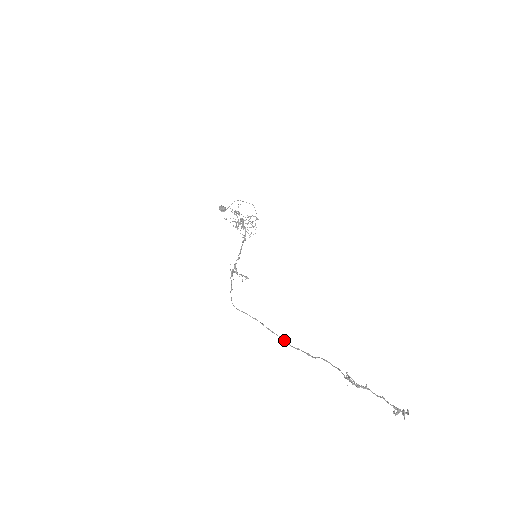
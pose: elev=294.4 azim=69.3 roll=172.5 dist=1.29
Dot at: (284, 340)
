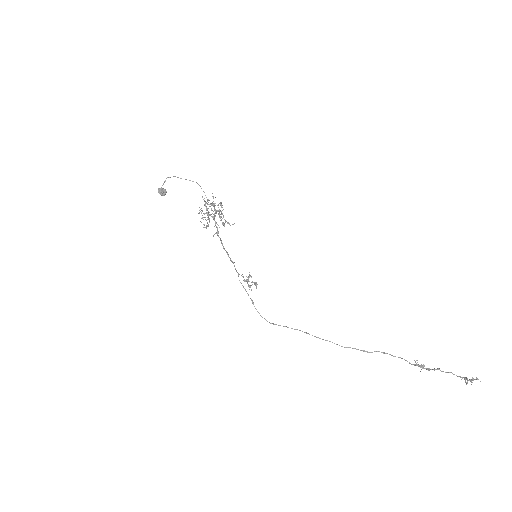
Dot at: (334, 343)
